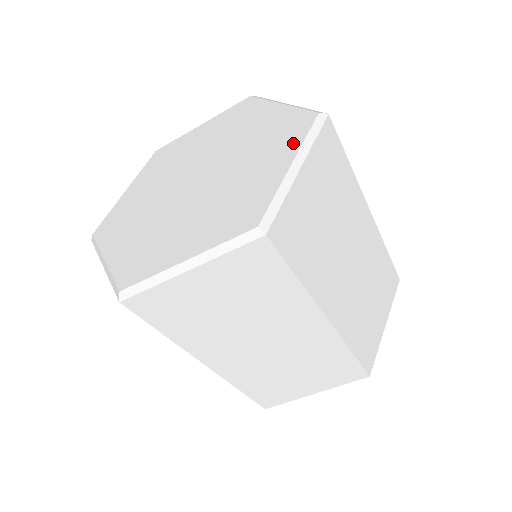
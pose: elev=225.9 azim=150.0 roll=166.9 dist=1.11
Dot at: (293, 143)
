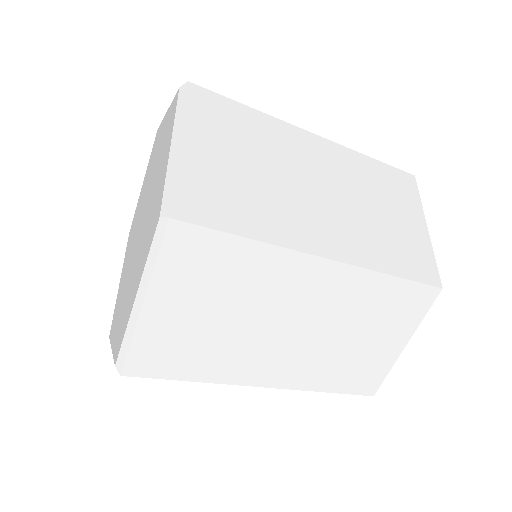
Dot at: (145, 257)
